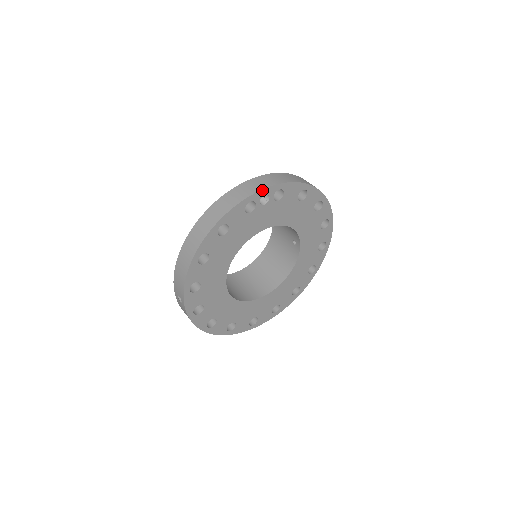
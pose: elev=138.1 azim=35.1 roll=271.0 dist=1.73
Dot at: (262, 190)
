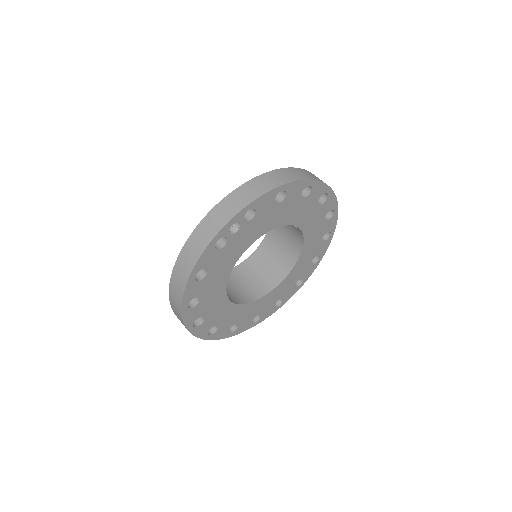
Dot at: (227, 224)
